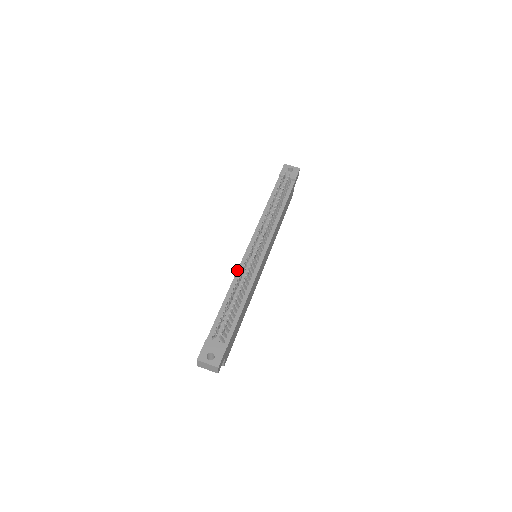
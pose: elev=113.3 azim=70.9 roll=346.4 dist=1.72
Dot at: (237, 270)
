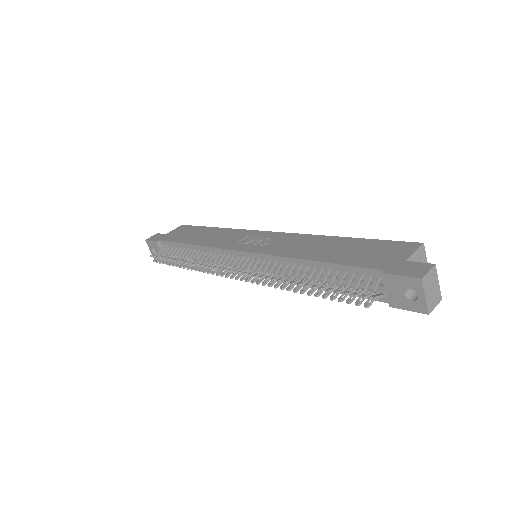
Dot at: (213, 247)
